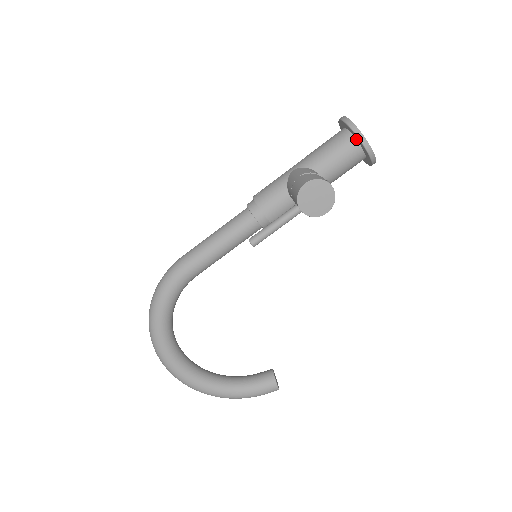
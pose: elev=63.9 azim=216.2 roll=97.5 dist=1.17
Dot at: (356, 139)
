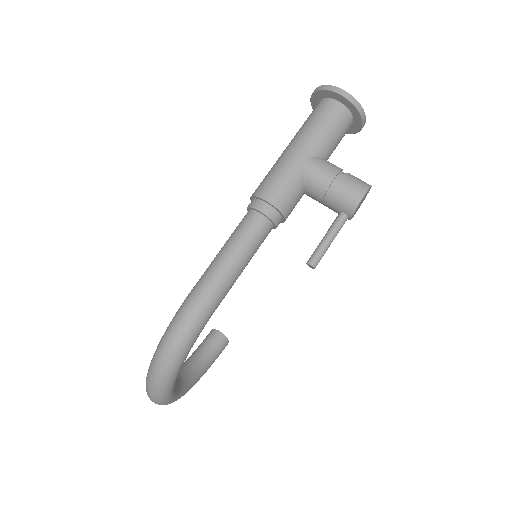
Dot at: (353, 117)
